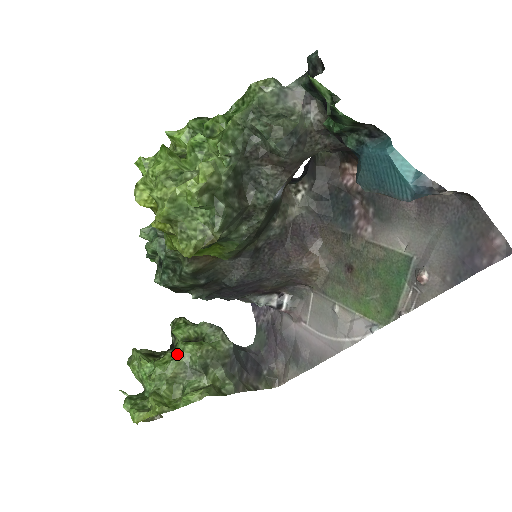
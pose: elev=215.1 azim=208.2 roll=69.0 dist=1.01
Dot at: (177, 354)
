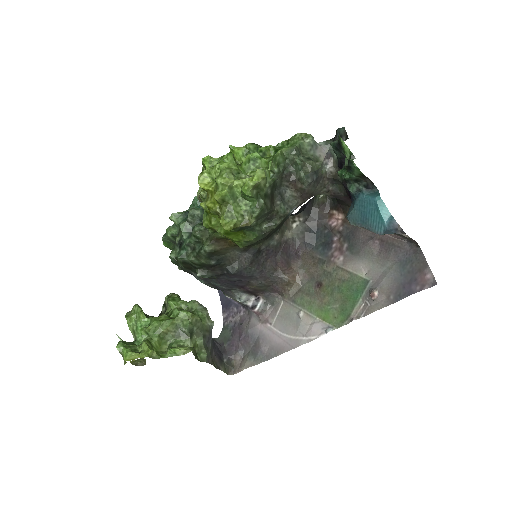
Dot at: (171, 317)
